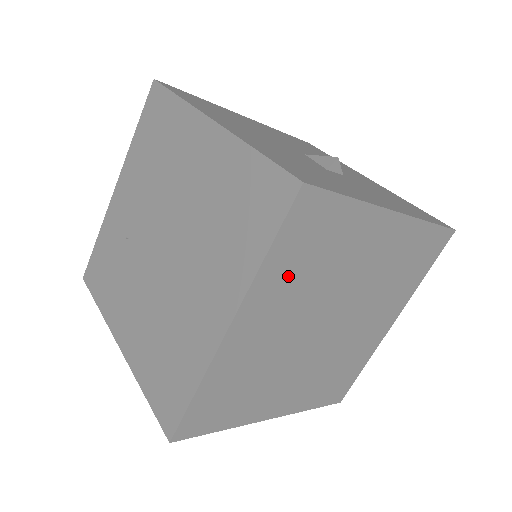
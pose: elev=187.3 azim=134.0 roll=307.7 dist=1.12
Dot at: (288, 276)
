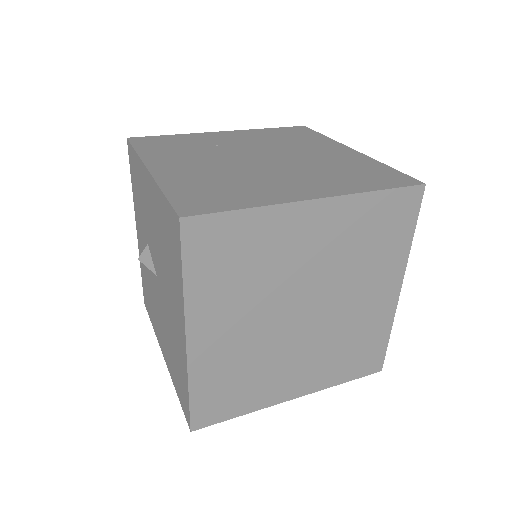
Dot at: (359, 225)
